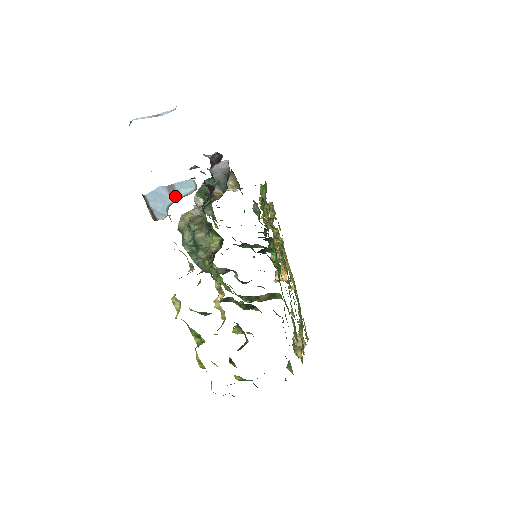
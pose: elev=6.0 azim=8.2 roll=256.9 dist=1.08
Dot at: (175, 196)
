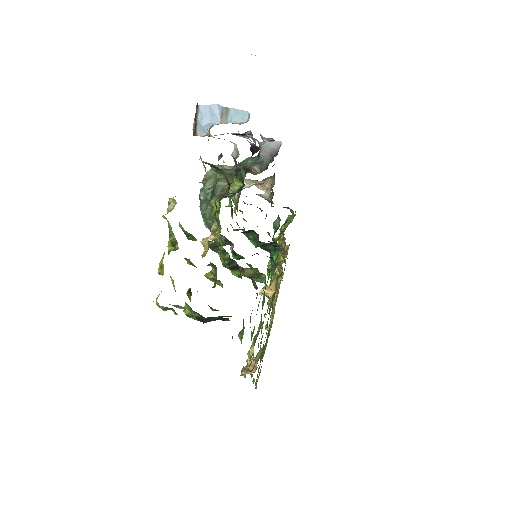
Dot at: (225, 120)
